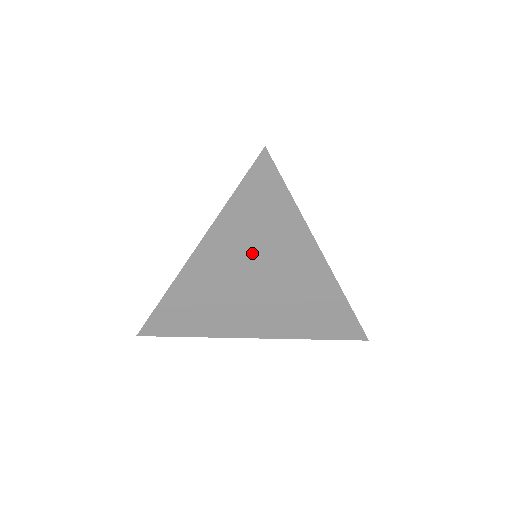
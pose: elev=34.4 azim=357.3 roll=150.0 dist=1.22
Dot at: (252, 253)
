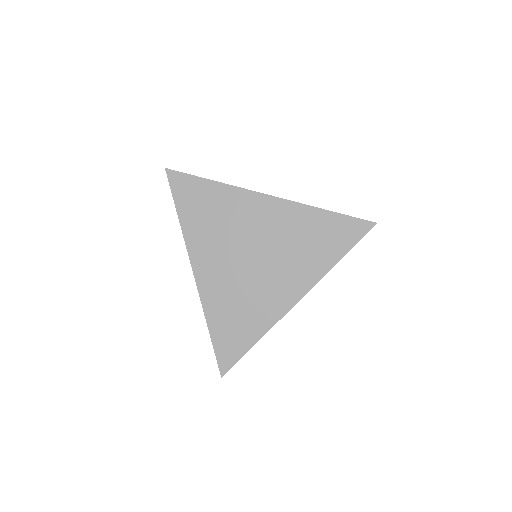
Dot at: (225, 236)
